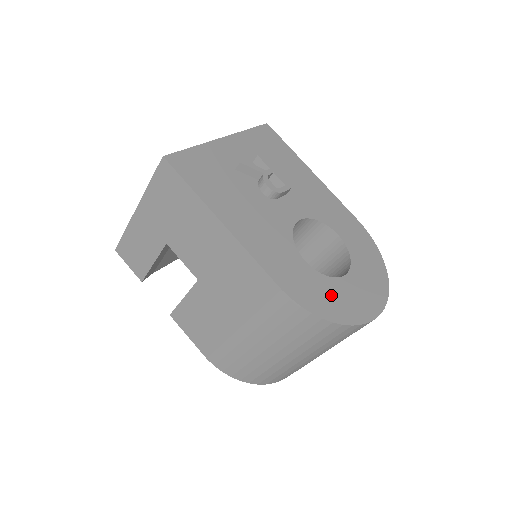
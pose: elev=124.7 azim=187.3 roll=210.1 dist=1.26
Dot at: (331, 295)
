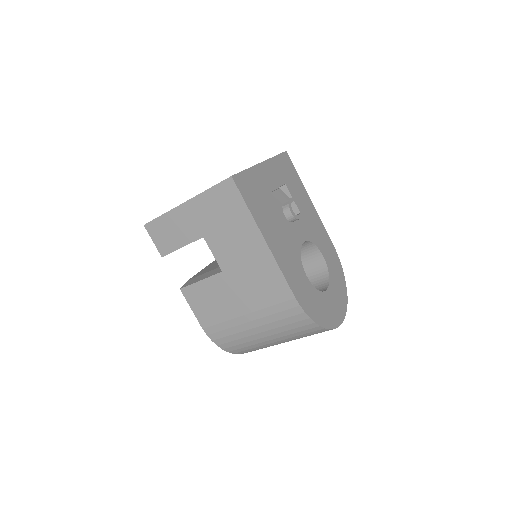
Dot at: (319, 305)
